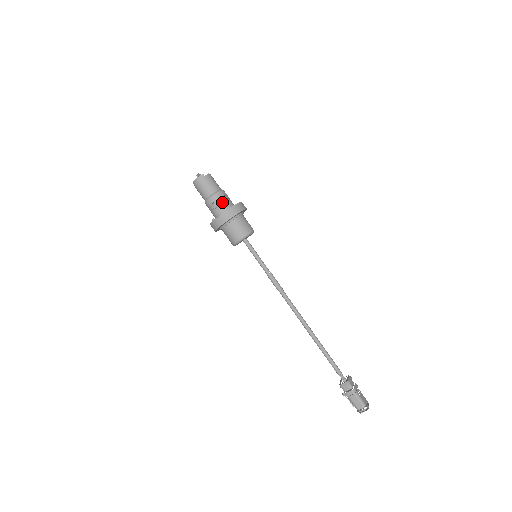
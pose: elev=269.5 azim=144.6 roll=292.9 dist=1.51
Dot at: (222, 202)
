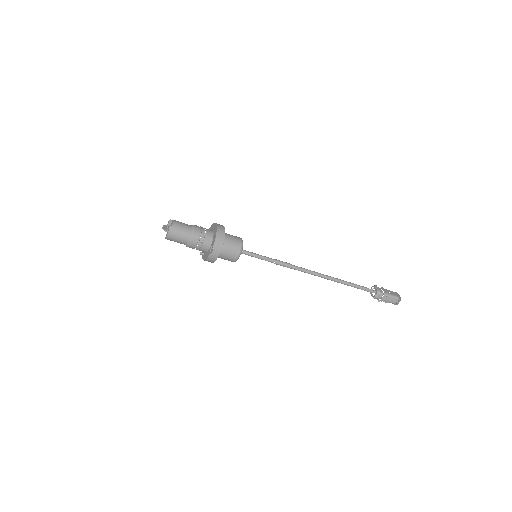
Dot at: (203, 237)
